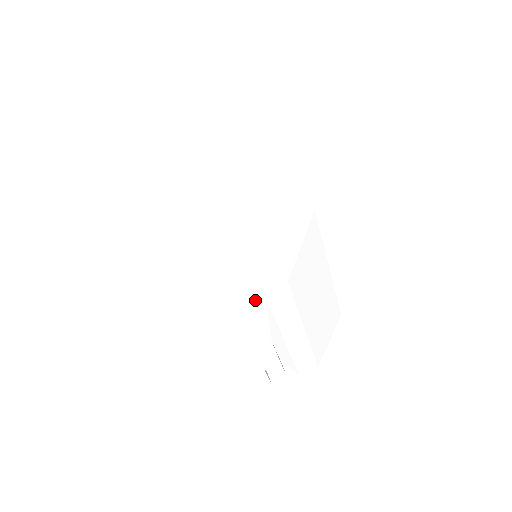
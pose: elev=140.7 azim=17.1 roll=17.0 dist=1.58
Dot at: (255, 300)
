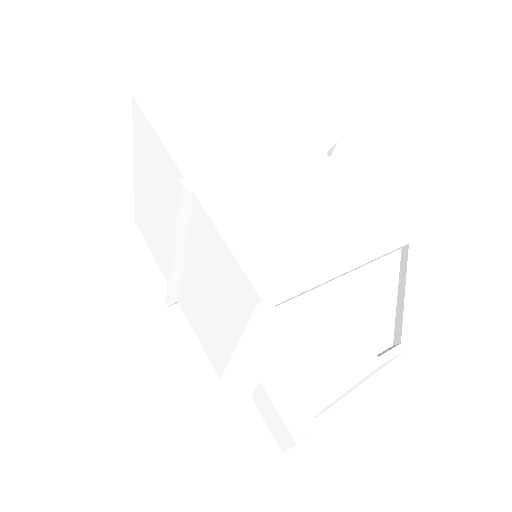
Dot at: (344, 366)
